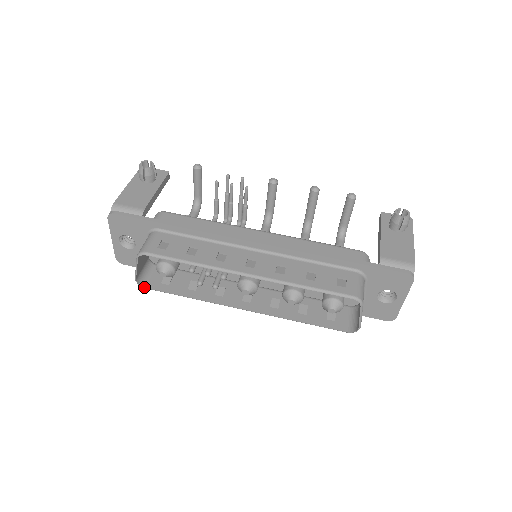
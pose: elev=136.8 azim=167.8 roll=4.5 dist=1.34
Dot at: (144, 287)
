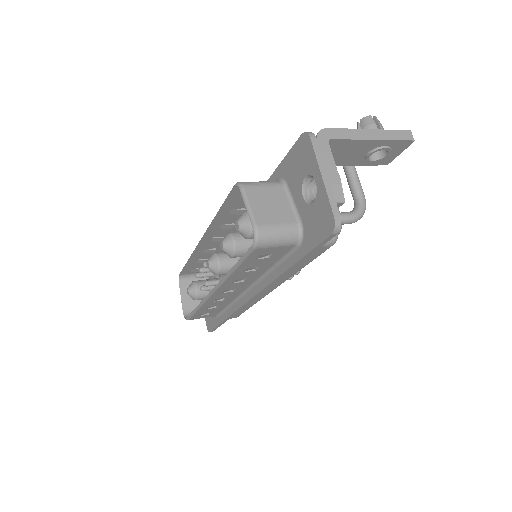
Dot at: (186, 318)
